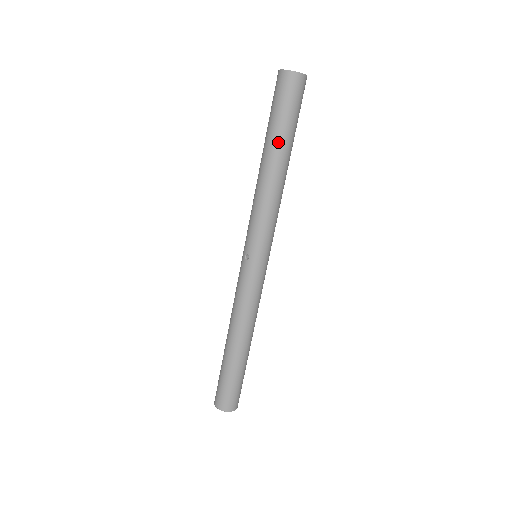
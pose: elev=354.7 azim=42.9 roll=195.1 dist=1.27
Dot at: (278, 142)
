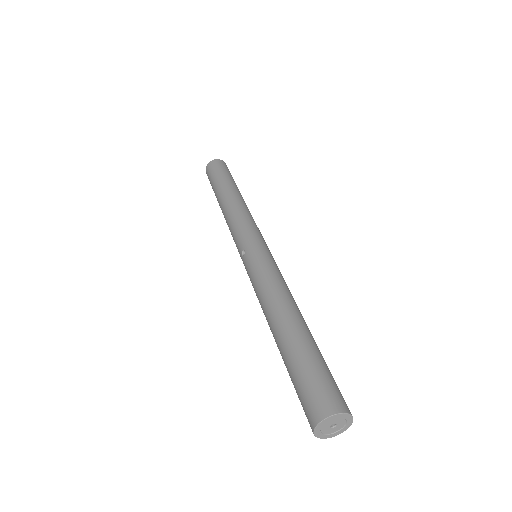
Dot at: (222, 186)
